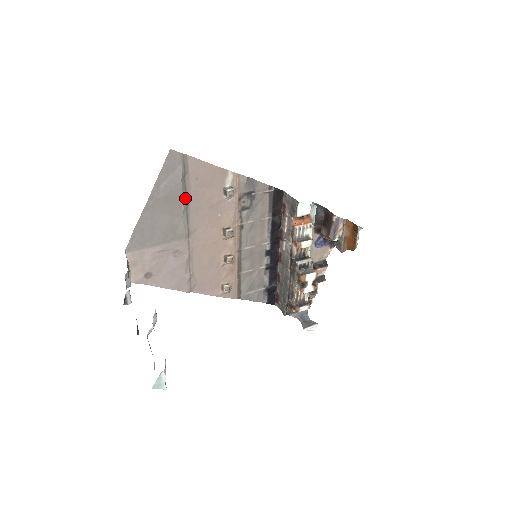
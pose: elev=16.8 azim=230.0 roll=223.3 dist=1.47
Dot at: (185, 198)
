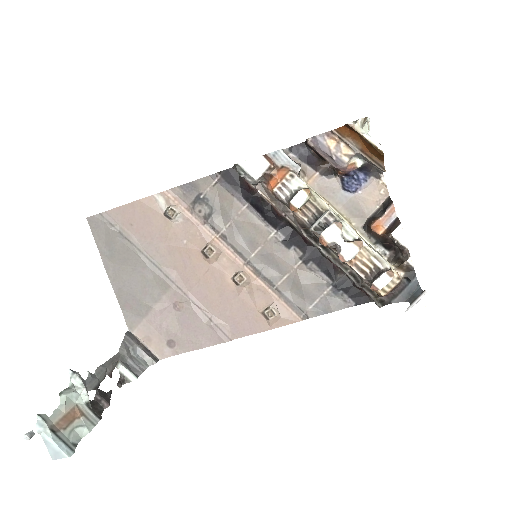
Dot at: (135, 249)
